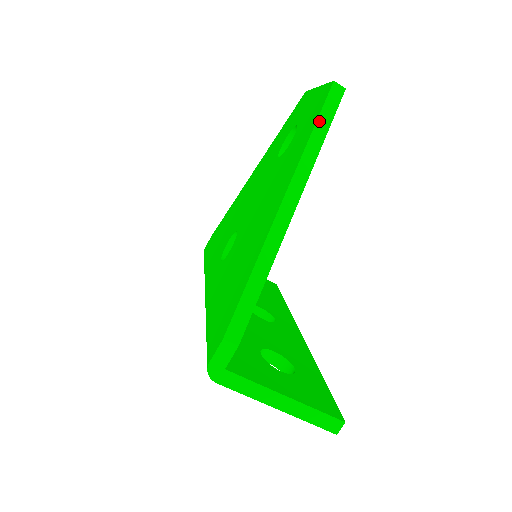
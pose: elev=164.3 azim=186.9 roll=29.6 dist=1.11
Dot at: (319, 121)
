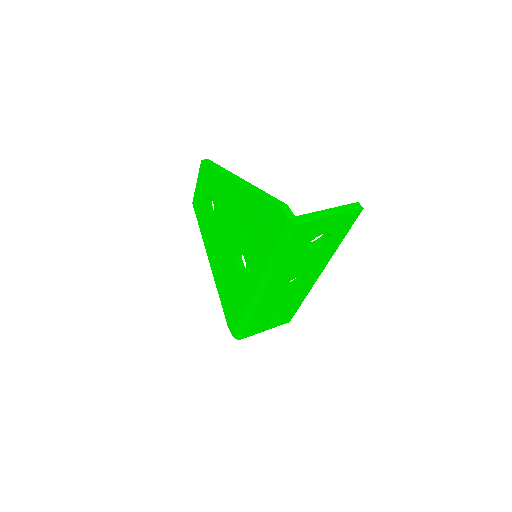
Dot at: (213, 166)
